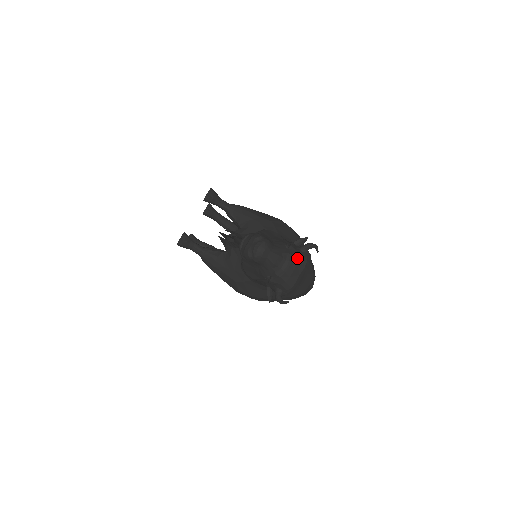
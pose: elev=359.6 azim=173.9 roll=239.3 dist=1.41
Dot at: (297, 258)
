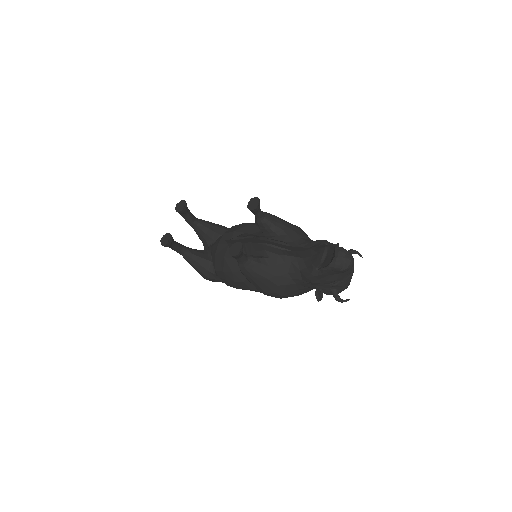
Dot at: occluded
